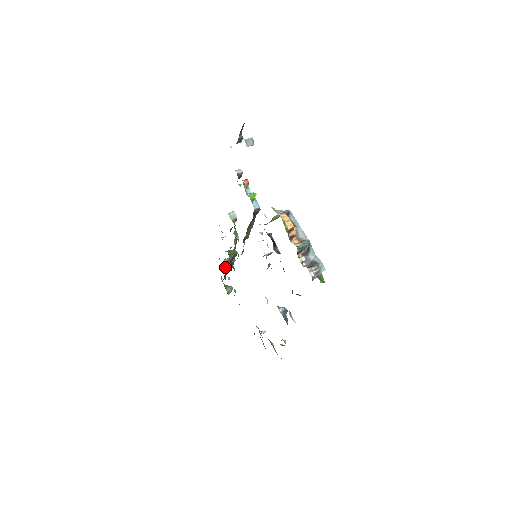
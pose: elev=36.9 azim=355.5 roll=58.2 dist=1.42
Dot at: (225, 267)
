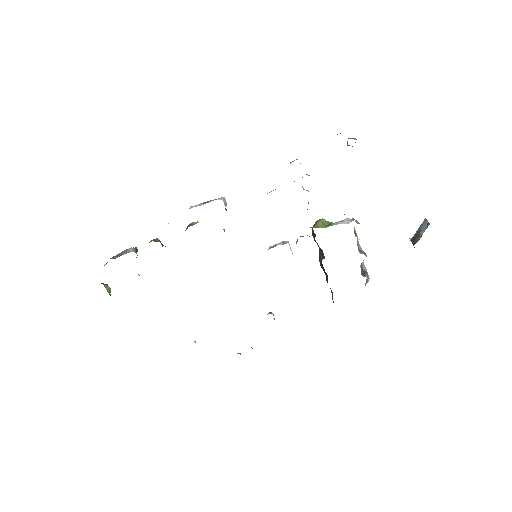
Dot at: occluded
